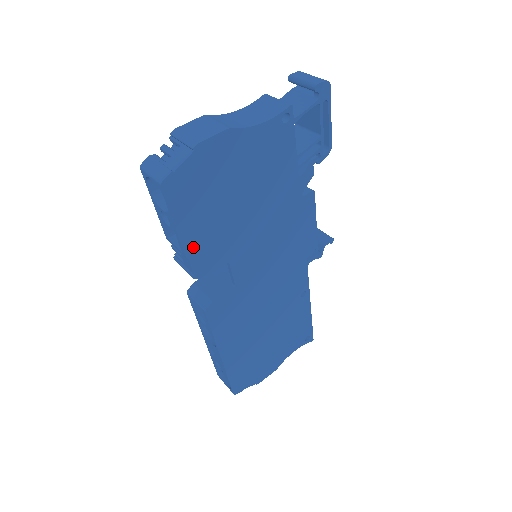
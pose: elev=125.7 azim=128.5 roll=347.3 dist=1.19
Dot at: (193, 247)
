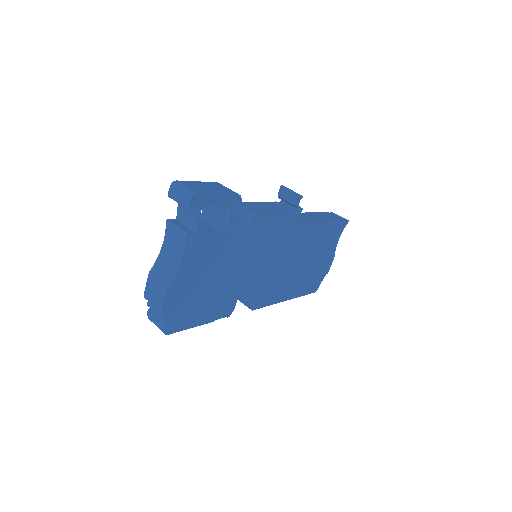
Dot at: (212, 316)
